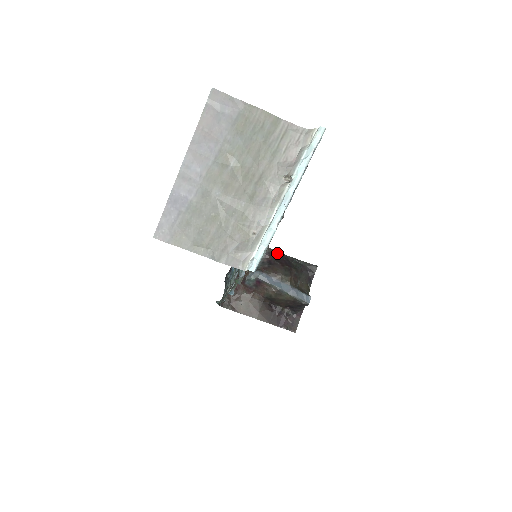
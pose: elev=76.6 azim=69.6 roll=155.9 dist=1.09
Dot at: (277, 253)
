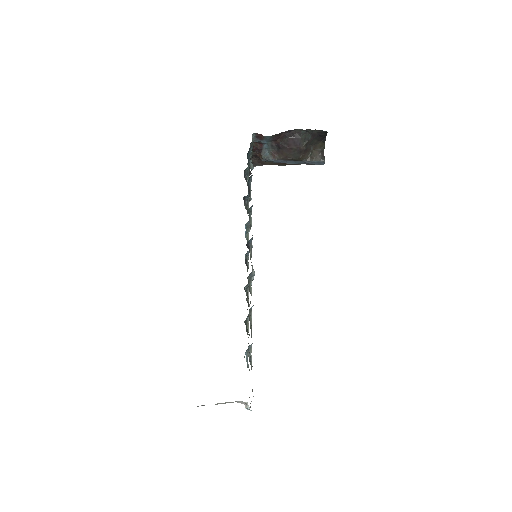
Dot at: (283, 133)
